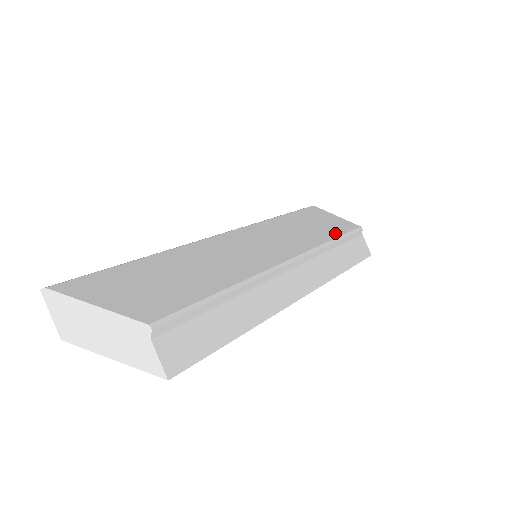
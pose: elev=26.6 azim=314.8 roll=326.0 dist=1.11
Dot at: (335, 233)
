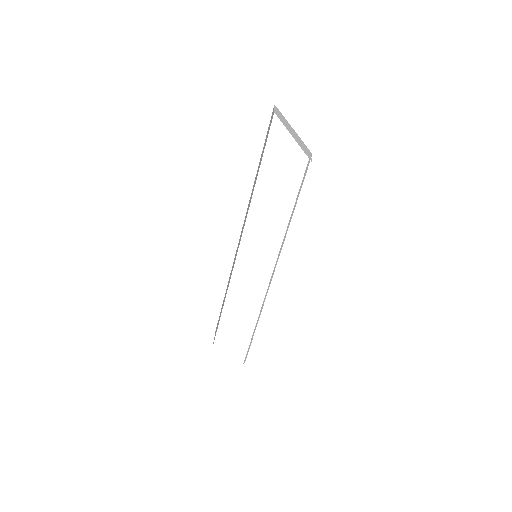
Dot at: occluded
